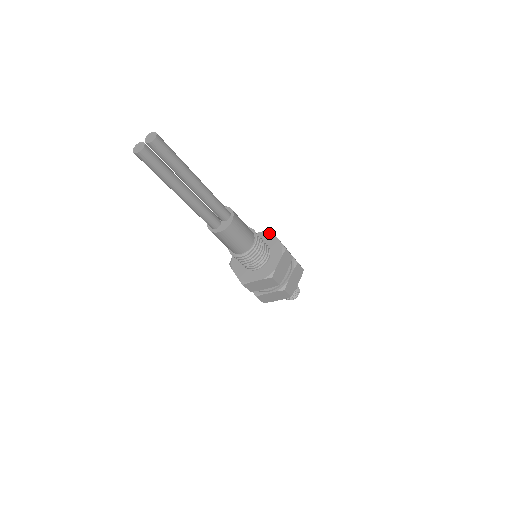
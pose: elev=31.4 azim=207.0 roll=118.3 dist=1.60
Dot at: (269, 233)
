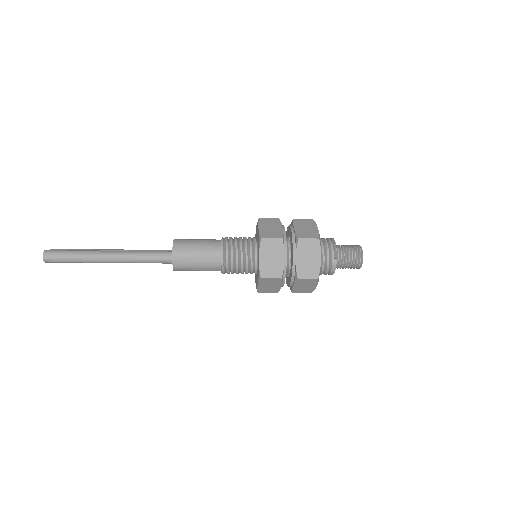
Dot at: occluded
